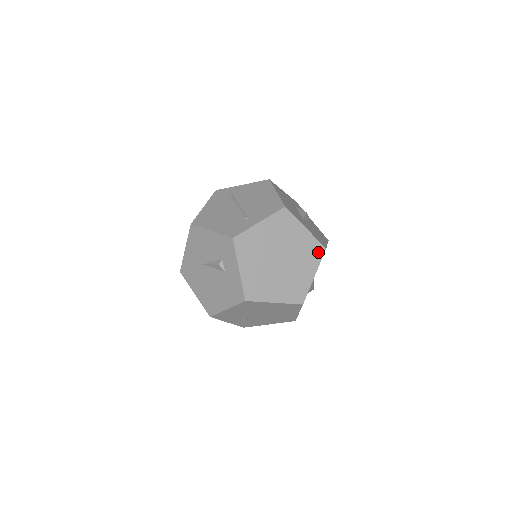
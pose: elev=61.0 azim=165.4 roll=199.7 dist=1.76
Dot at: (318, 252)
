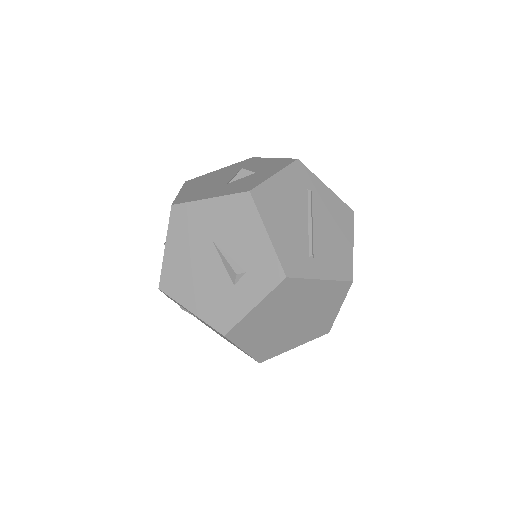
Dot at: (321, 332)
